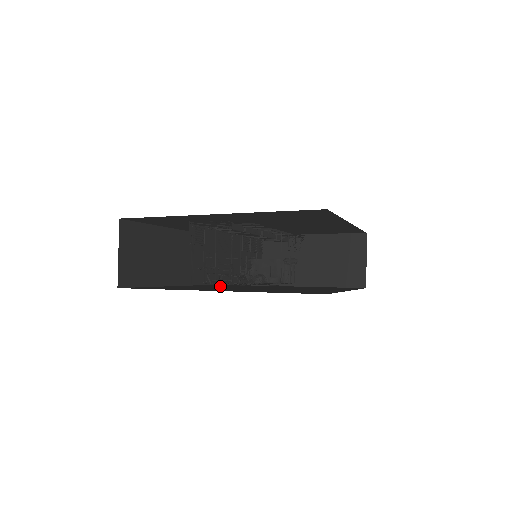
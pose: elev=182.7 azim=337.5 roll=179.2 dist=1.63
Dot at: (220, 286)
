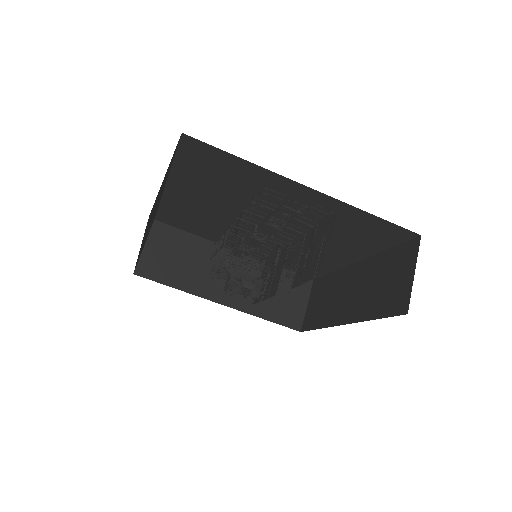
Dot at: occluded
